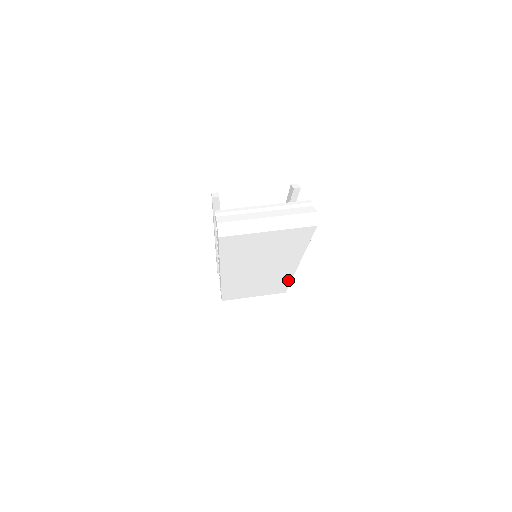
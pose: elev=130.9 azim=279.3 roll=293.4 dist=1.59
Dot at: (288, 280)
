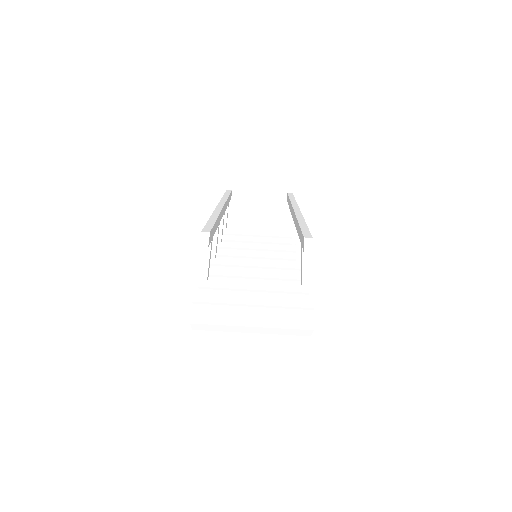
Dot at: occluded
